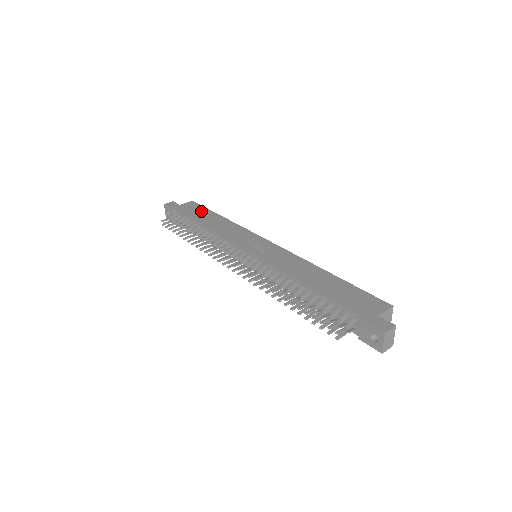
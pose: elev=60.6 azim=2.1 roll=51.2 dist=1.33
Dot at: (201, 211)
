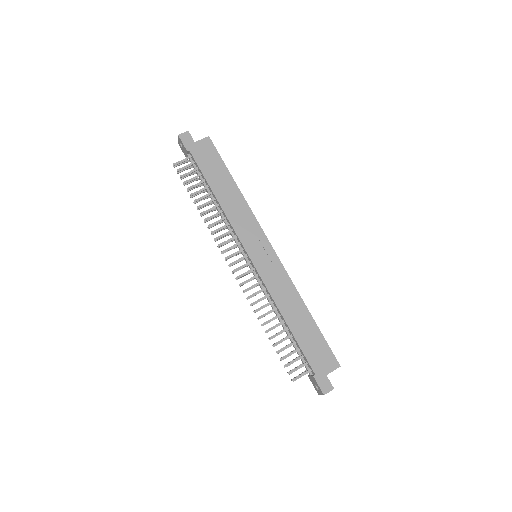
Dot at: (216, 165)
